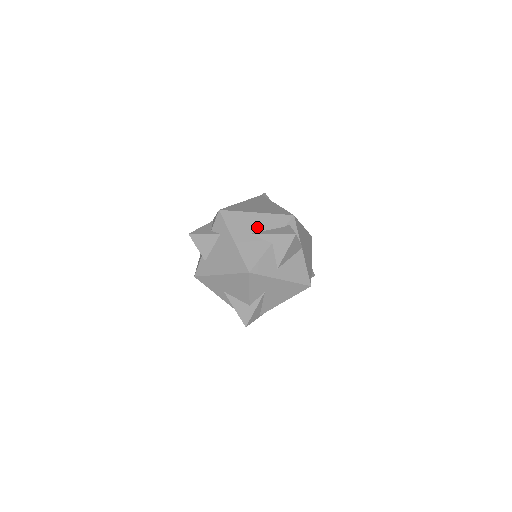
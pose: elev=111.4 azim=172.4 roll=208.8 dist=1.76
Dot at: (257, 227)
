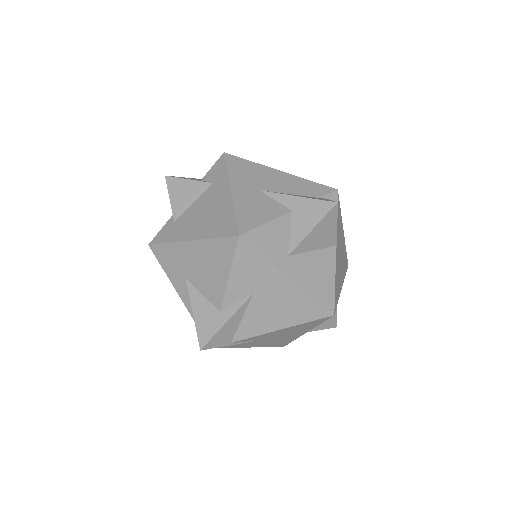
Dot at: (275, 186)
